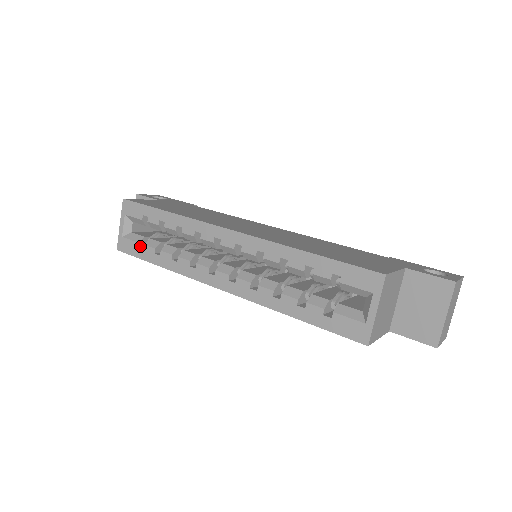
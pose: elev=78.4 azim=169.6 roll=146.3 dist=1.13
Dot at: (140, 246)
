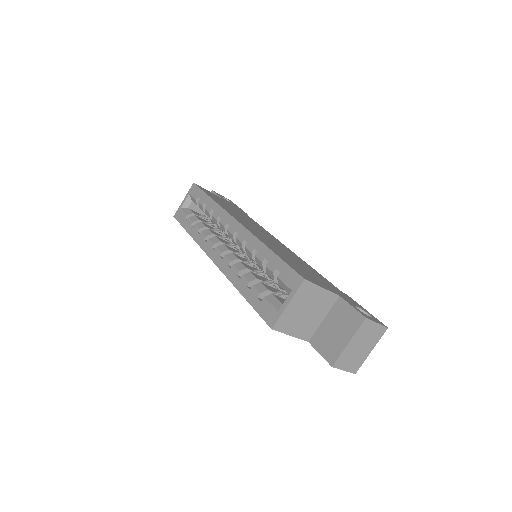
Dot at: (187, 218)
